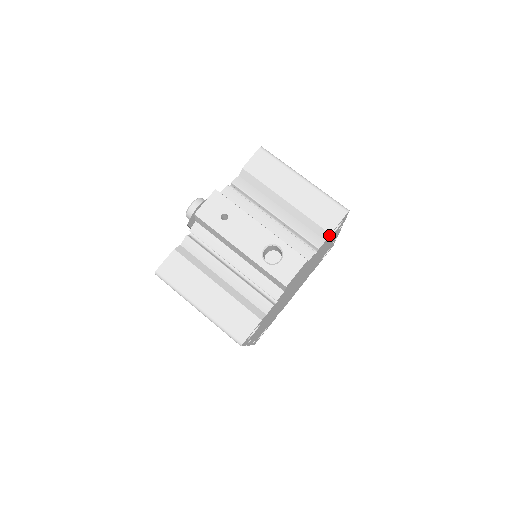
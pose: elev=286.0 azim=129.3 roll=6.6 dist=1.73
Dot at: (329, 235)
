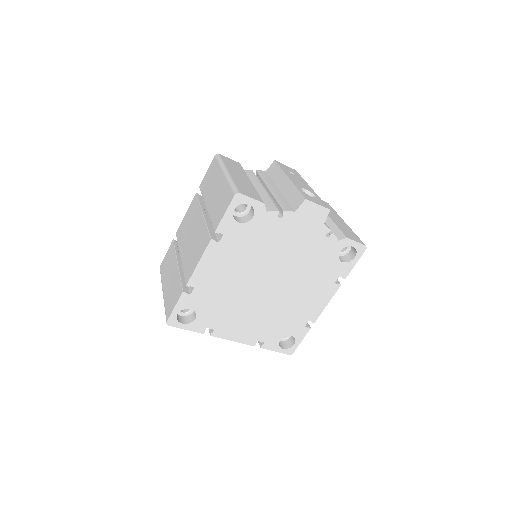
Dot at: (345, 238)
